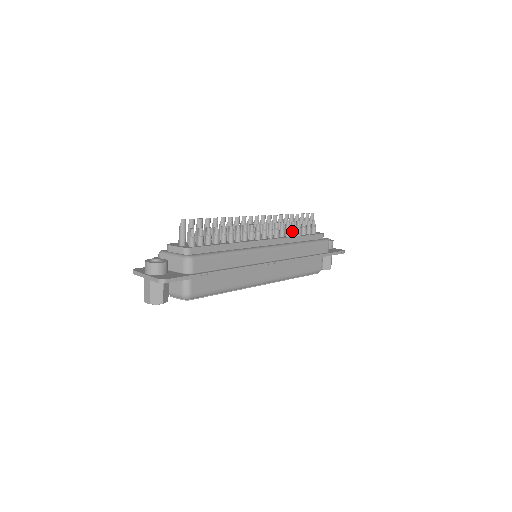
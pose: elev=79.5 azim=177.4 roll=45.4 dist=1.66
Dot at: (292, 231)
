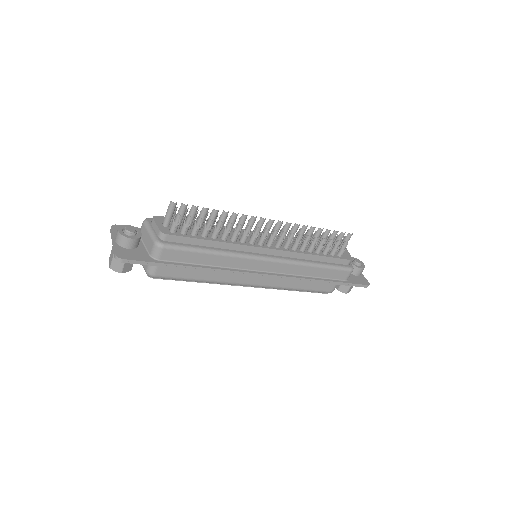
Dot at: (310, 247)
